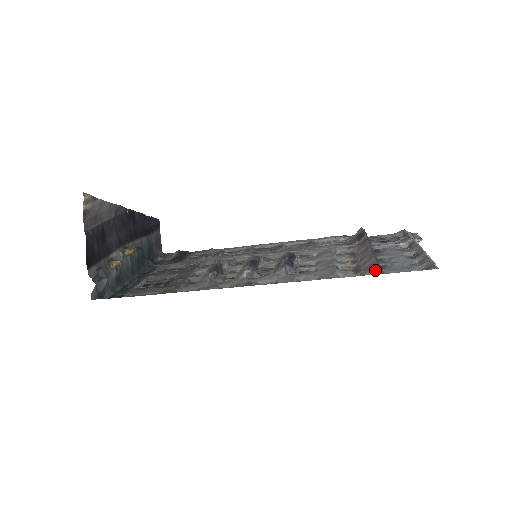
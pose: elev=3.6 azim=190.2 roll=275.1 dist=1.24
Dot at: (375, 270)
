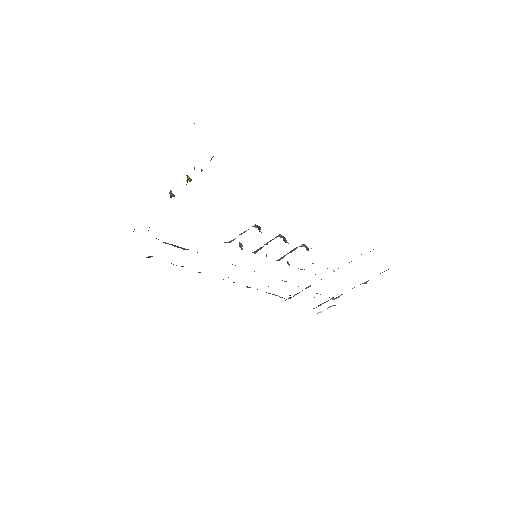
Dot at: occluded
